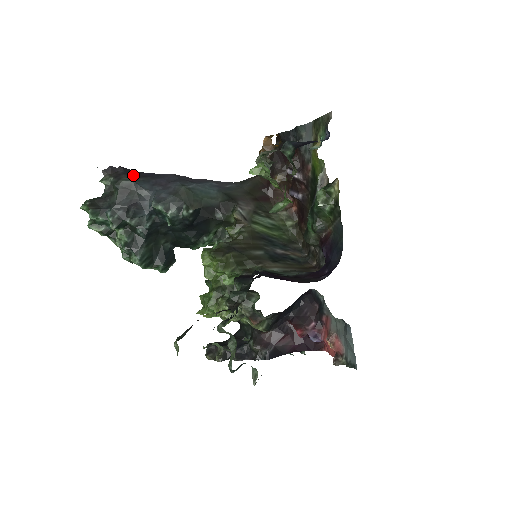
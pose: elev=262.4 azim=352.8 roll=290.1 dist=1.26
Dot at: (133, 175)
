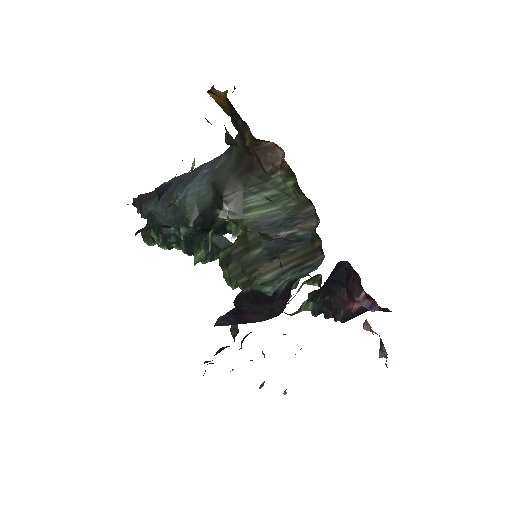
Dot at: (148, 200)
